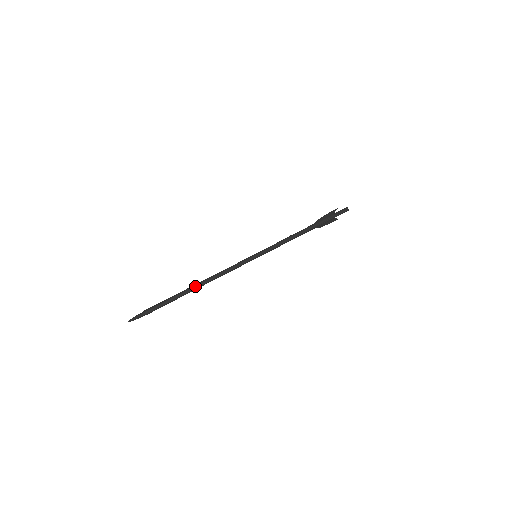
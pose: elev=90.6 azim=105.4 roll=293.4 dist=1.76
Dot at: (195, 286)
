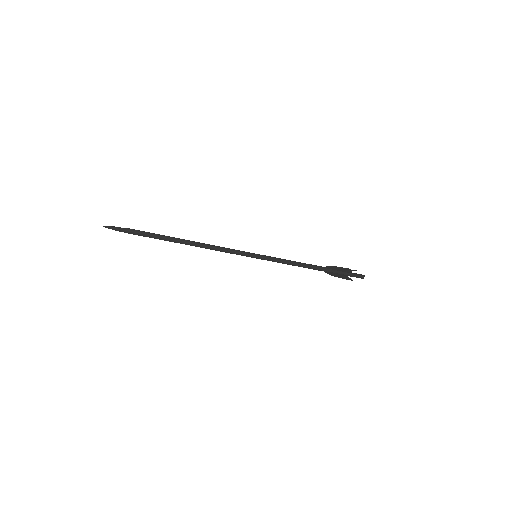
Dot at: (185, 240)
